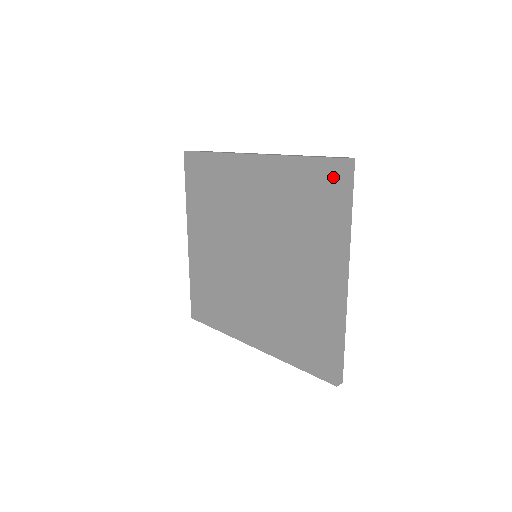
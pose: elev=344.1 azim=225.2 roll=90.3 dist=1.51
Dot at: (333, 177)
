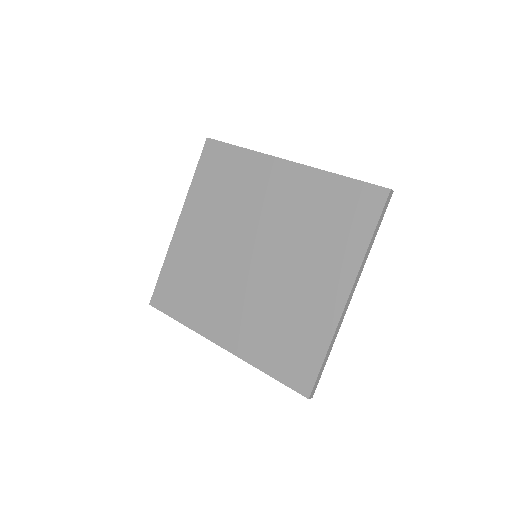
Dot at: (370, 201)
